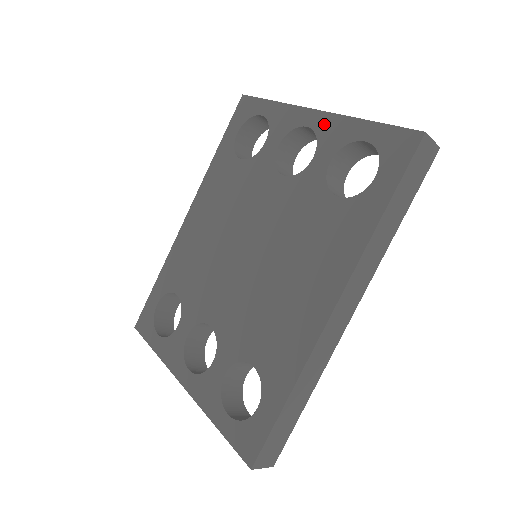
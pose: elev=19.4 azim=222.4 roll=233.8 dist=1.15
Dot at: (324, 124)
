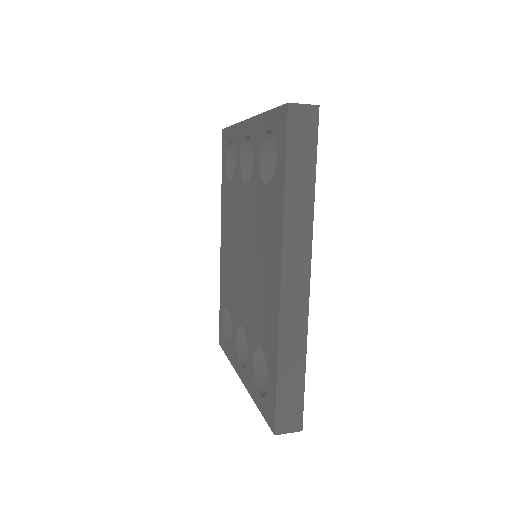
Dot at: (252, 129)
